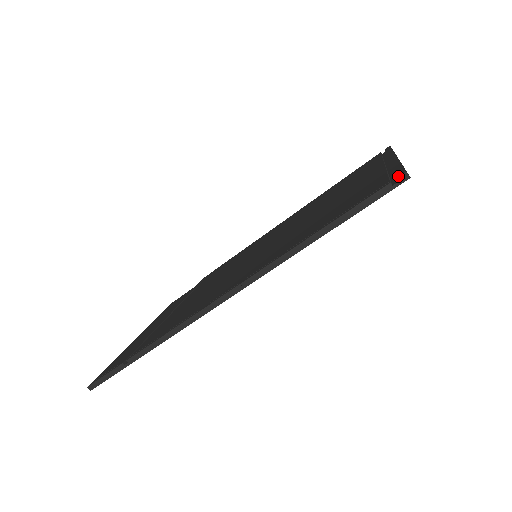
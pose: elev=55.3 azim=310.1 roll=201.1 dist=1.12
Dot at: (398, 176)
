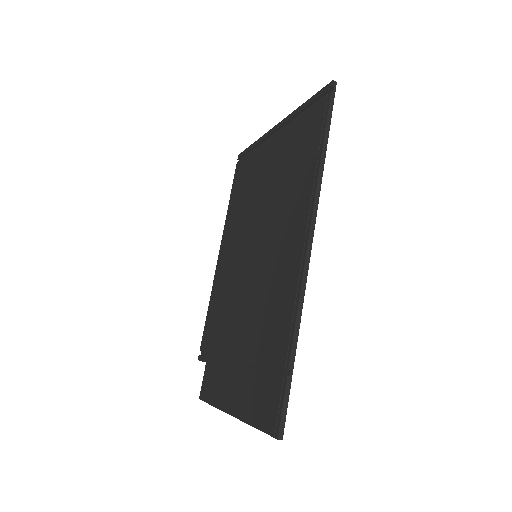
Dot at: (330, 86)
